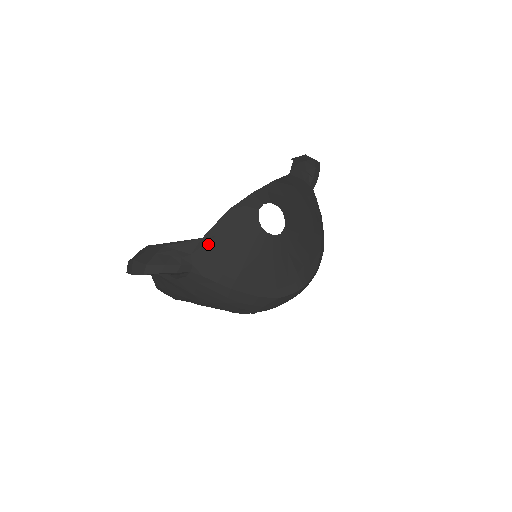
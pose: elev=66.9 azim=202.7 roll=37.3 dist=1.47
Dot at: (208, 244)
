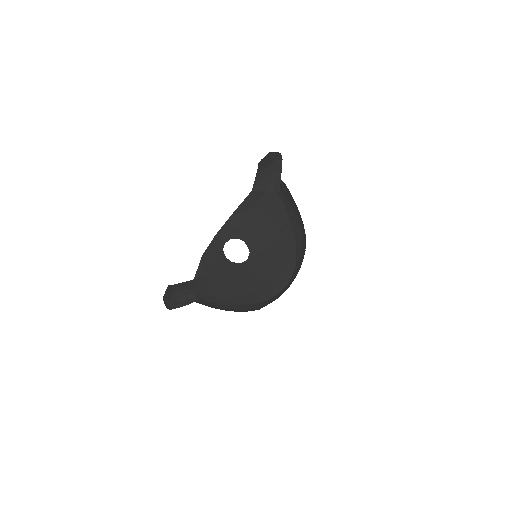
Dot at: (200, 282)
